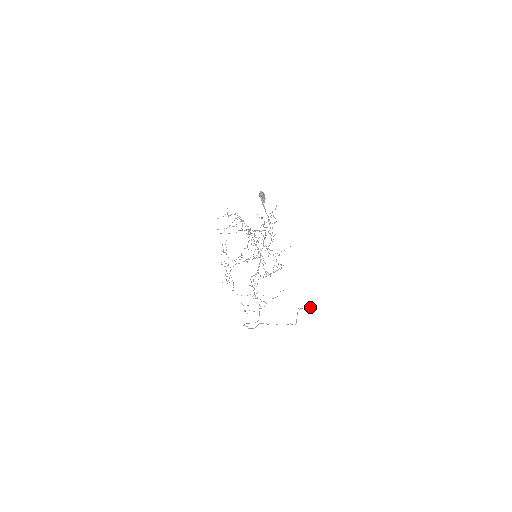
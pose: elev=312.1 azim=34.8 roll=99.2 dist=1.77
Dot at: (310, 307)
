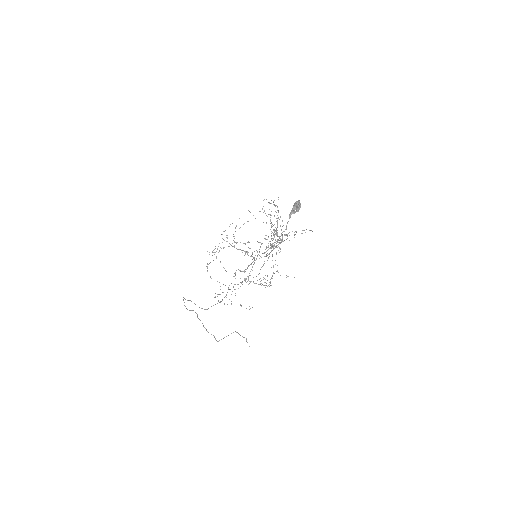
Dot at: (246, 340)
